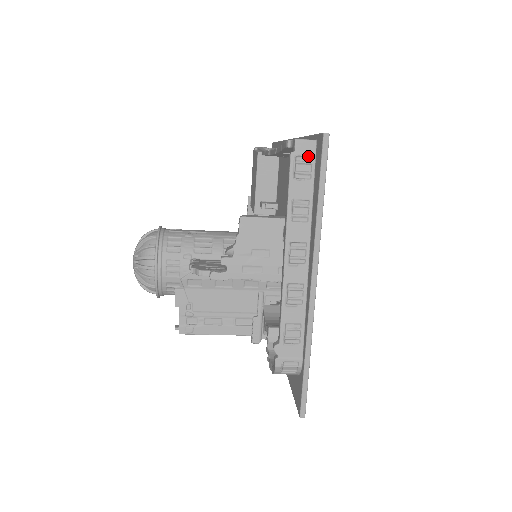
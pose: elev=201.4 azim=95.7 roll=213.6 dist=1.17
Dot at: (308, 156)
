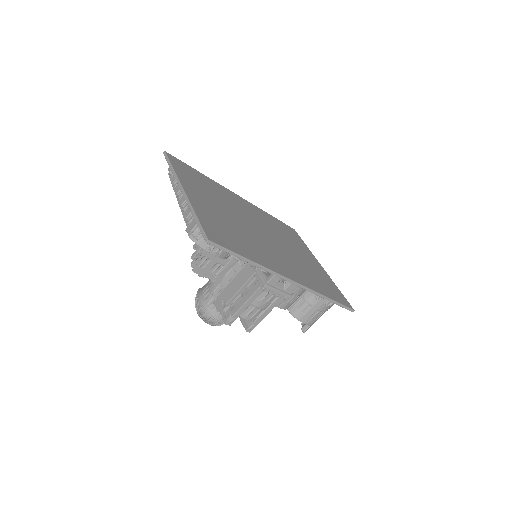
Dot at: occluded
